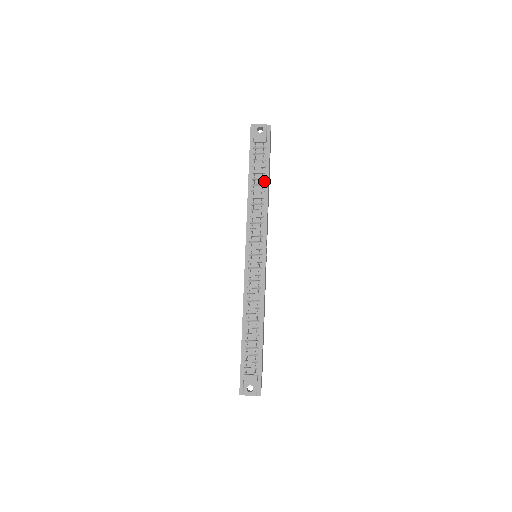
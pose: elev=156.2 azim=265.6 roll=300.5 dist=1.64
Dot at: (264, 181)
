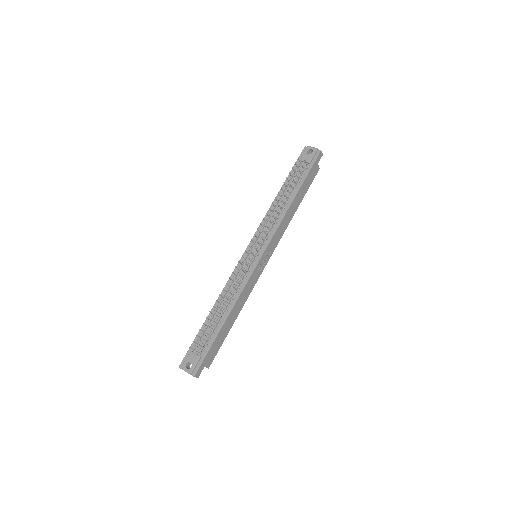
Dot at: (292, 194)
